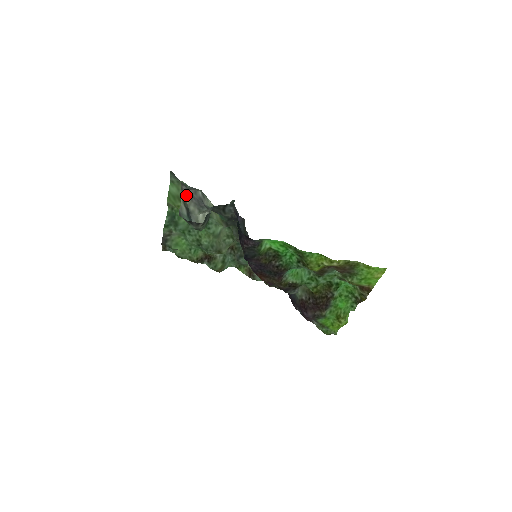
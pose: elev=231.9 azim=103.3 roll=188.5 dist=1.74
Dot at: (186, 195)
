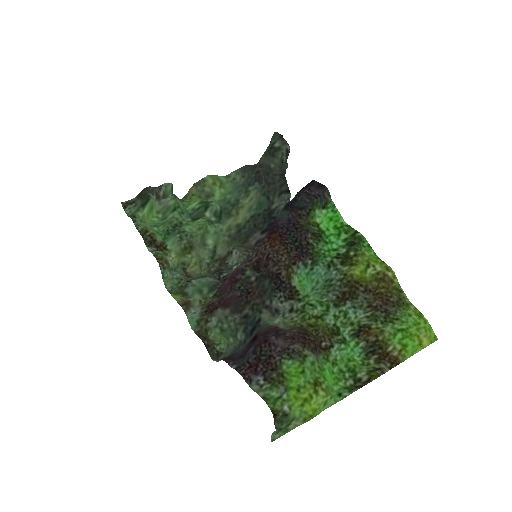
Dot at: (261, 162)
